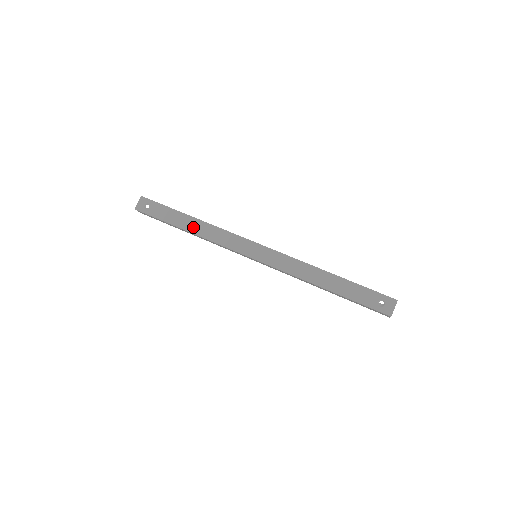
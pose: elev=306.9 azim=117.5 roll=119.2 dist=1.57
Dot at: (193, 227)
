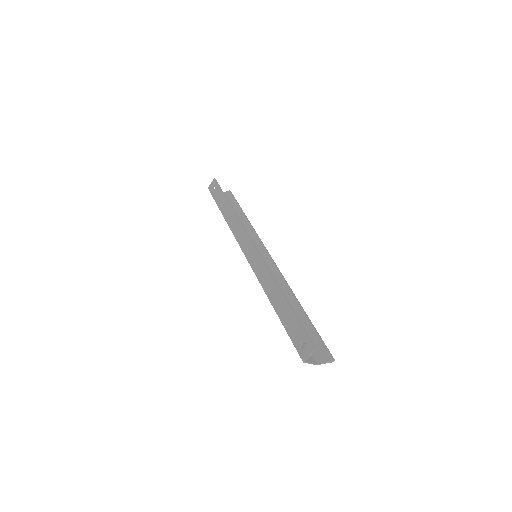
Dot at: (227, 214)
